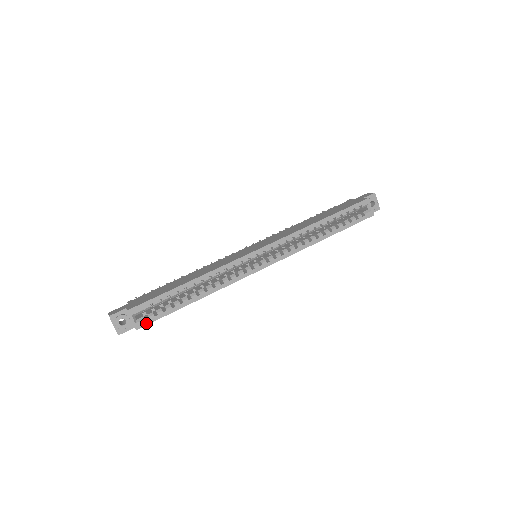
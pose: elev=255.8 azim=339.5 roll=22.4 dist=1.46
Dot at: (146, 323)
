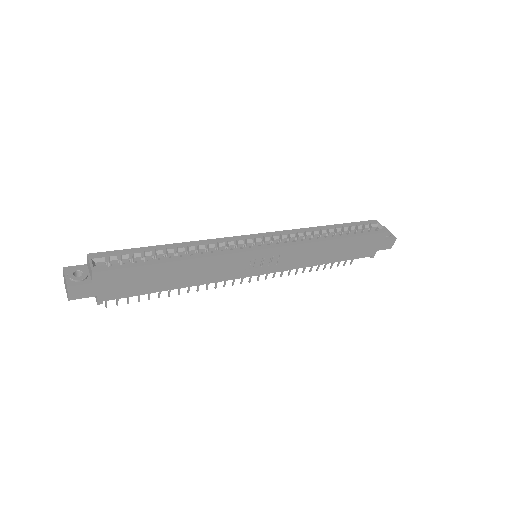
Dot at: (107, 269)
